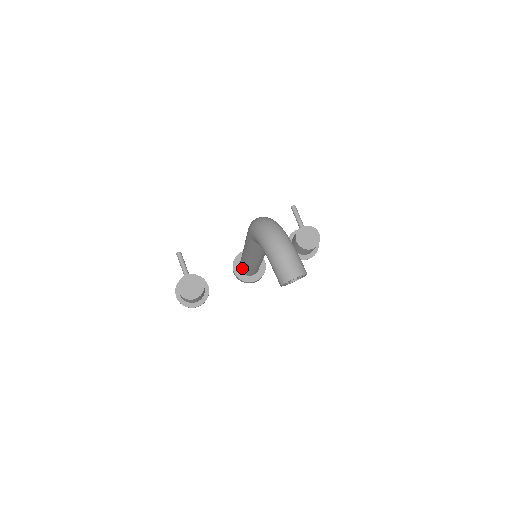
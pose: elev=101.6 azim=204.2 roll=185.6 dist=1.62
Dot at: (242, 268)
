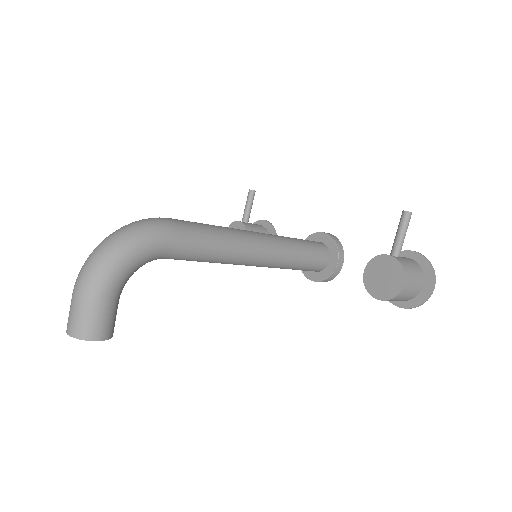
Dot at: occluded
